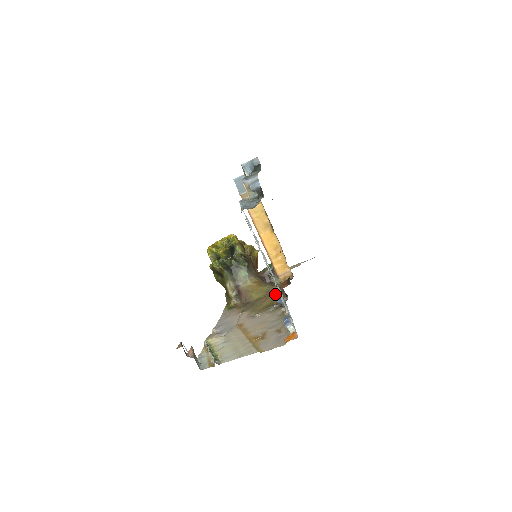
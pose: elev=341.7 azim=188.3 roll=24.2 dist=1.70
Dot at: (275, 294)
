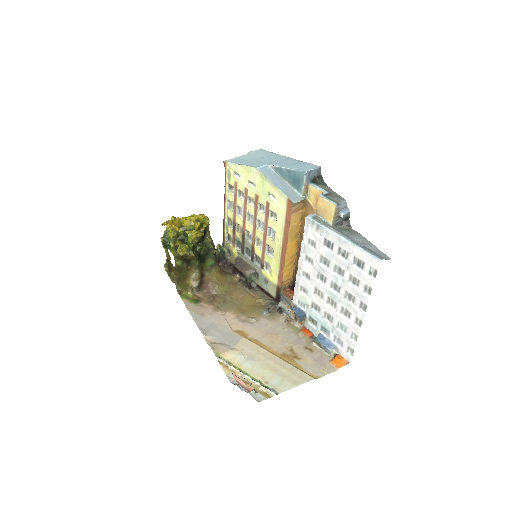
Dot at: (247, 289)
